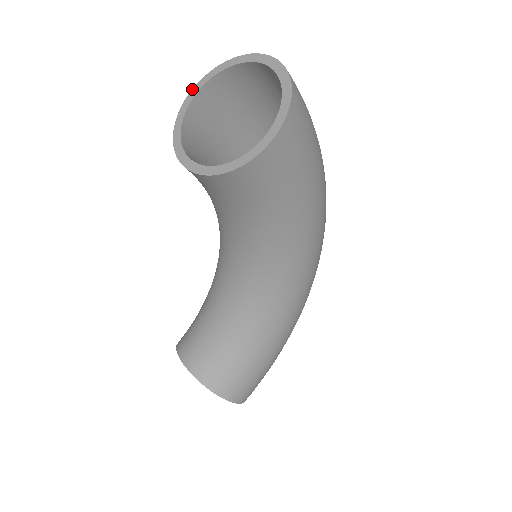
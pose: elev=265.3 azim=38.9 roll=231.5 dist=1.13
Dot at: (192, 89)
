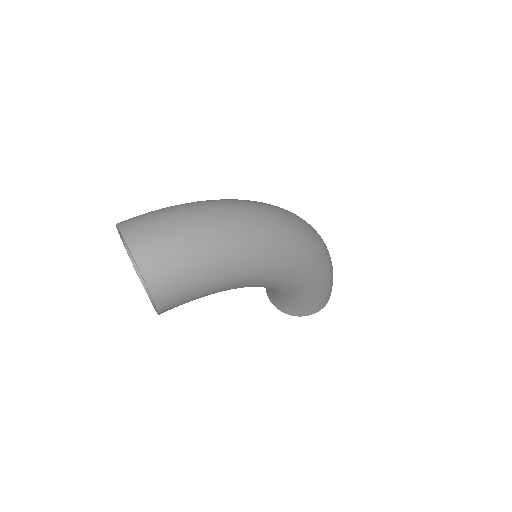
Dot at: occluded
